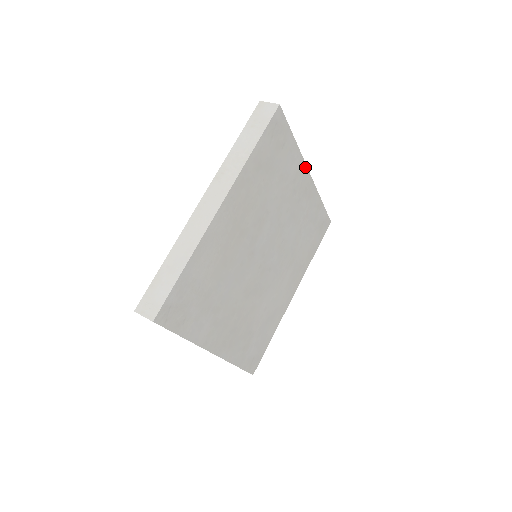
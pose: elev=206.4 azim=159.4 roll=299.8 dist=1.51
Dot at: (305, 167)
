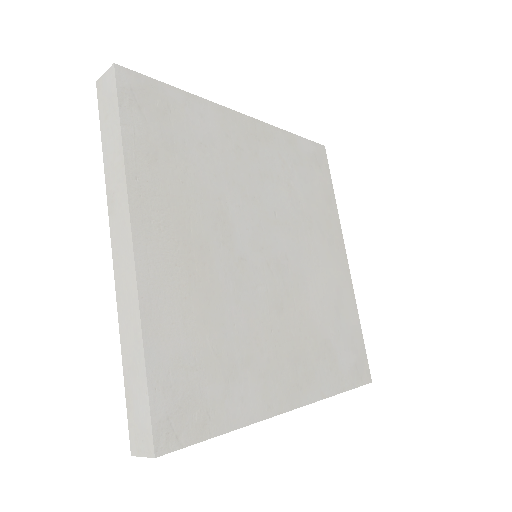
Dot at: (229, 111)
